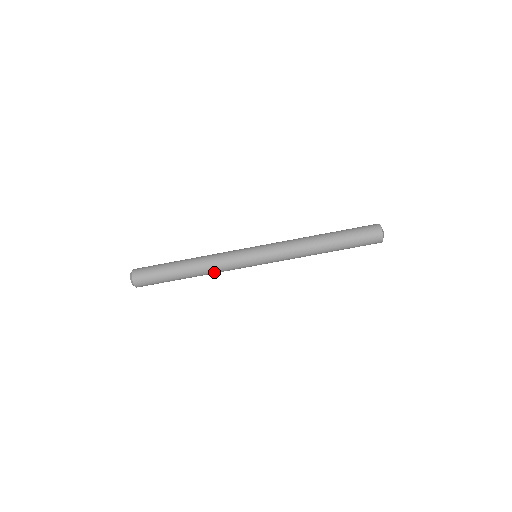
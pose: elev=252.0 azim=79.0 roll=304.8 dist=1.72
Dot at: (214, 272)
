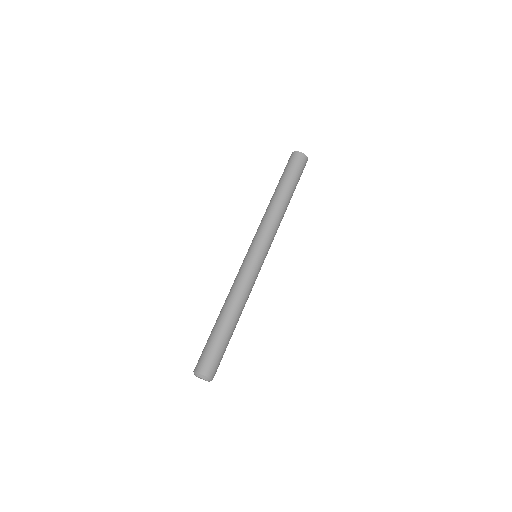
Dot at: (247, 299)
